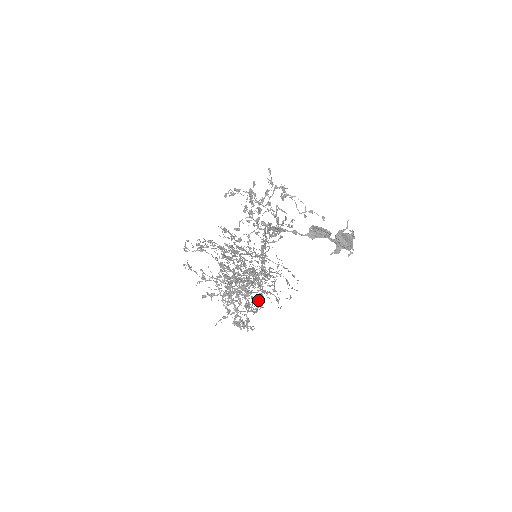
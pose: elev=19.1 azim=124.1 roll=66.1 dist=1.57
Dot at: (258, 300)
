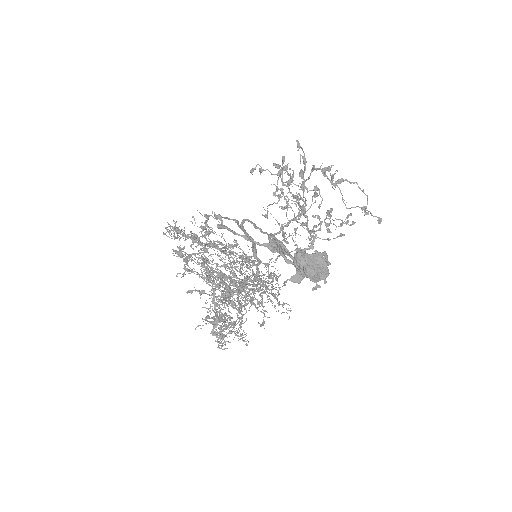
Dot at: (220, 316)
